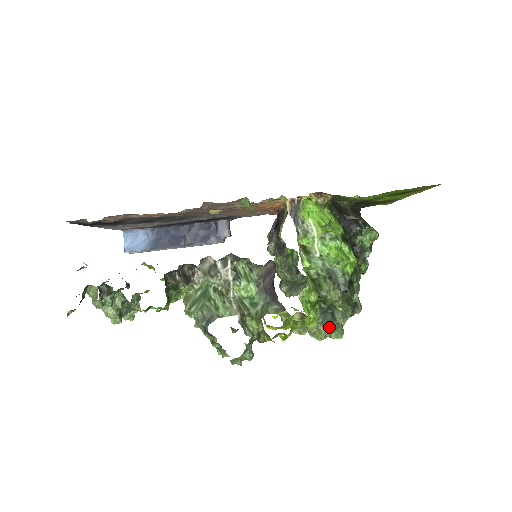
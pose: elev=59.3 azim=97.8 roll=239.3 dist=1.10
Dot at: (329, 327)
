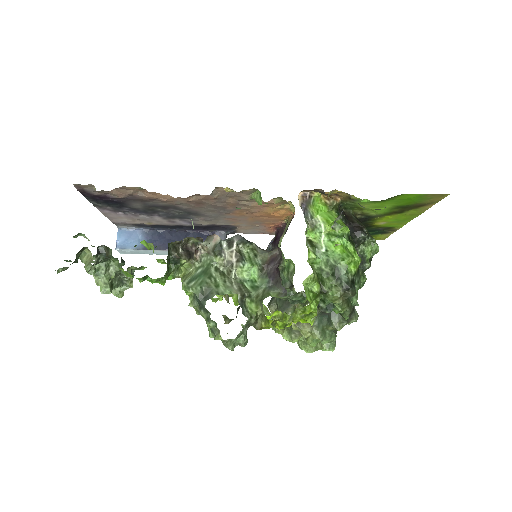
Dot at: (323, 333)
